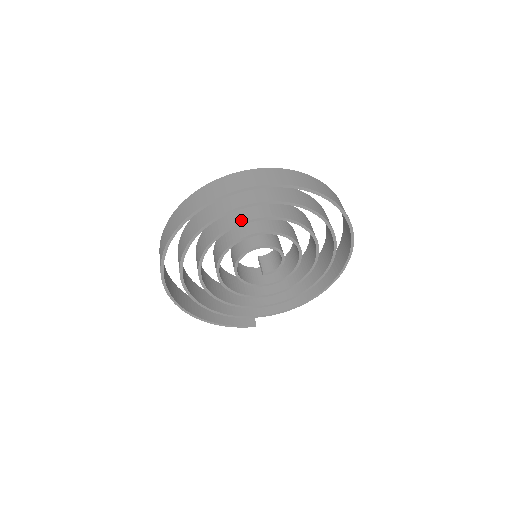
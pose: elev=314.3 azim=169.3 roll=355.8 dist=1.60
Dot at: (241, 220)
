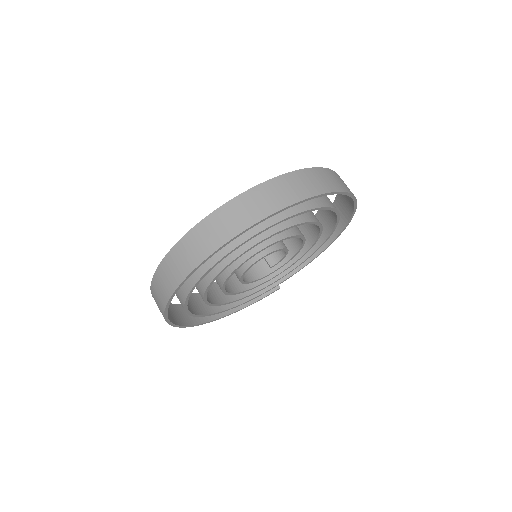
Dot at: (229, 259)
